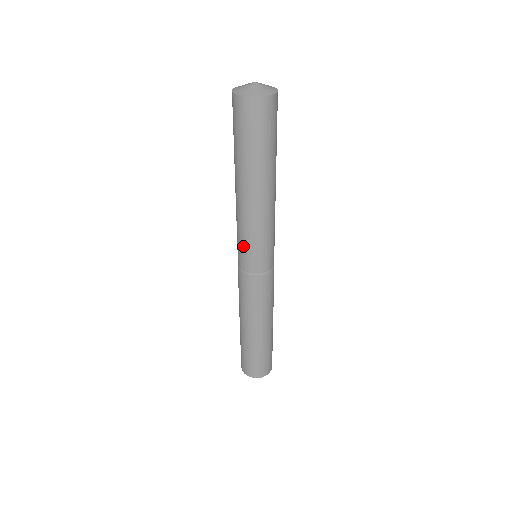
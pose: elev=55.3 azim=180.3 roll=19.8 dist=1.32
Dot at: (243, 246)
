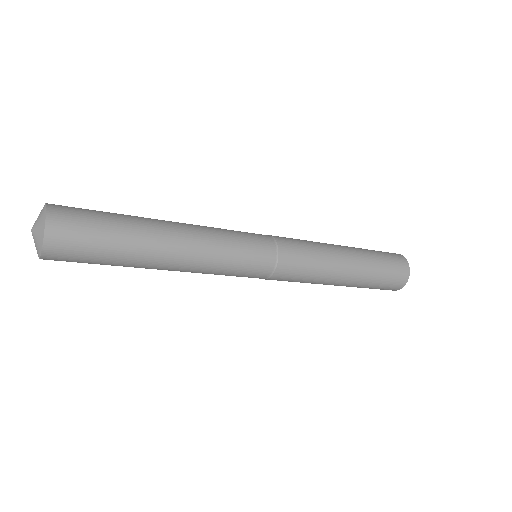
Dot at: (234, 275)
